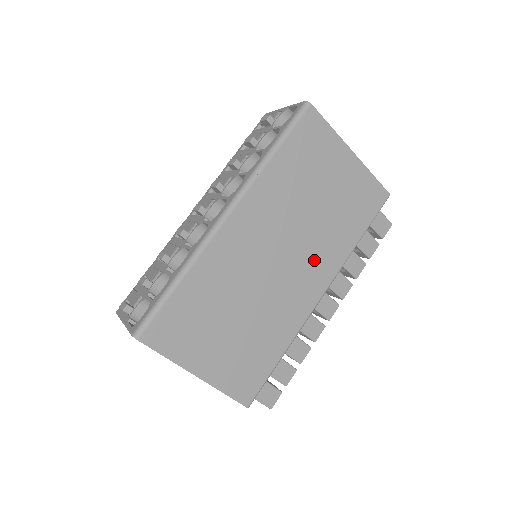
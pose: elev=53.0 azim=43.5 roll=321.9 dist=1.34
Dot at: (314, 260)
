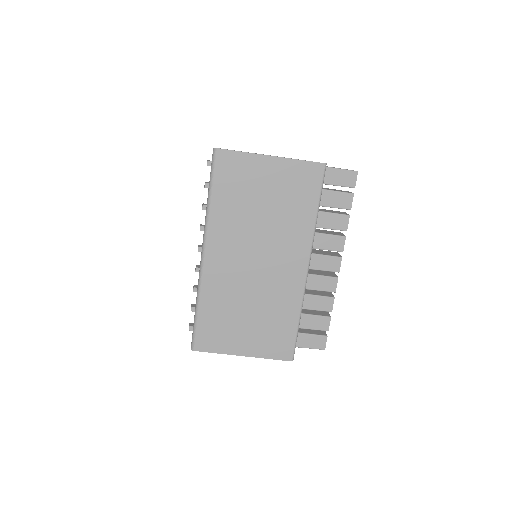
Dot at: (285, 248)
